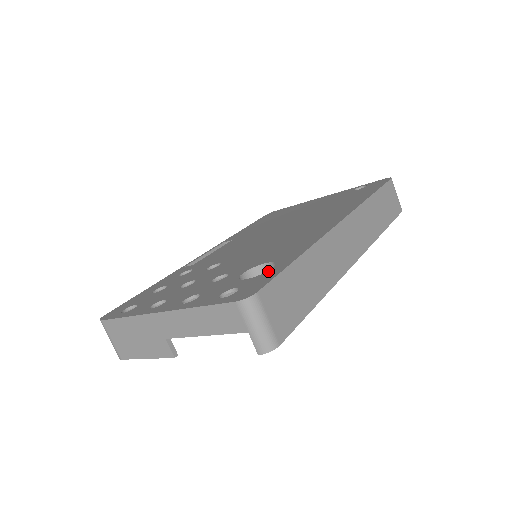
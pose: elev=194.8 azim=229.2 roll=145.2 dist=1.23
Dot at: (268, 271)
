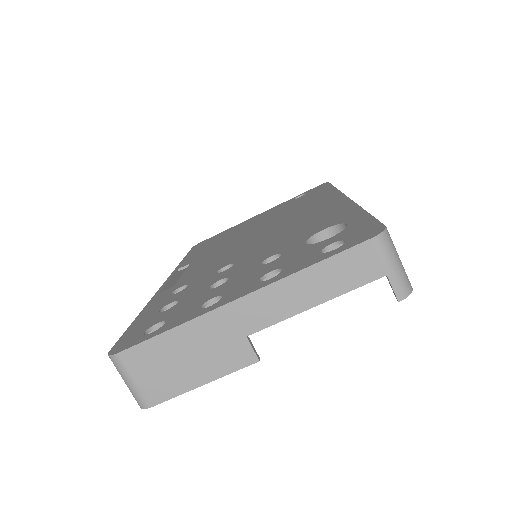
Dot at: (349, 225)
